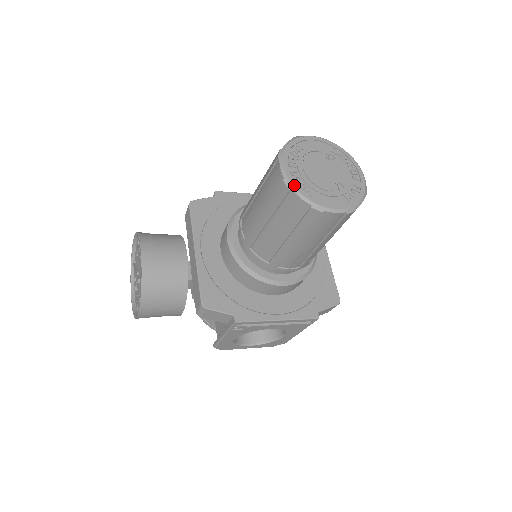
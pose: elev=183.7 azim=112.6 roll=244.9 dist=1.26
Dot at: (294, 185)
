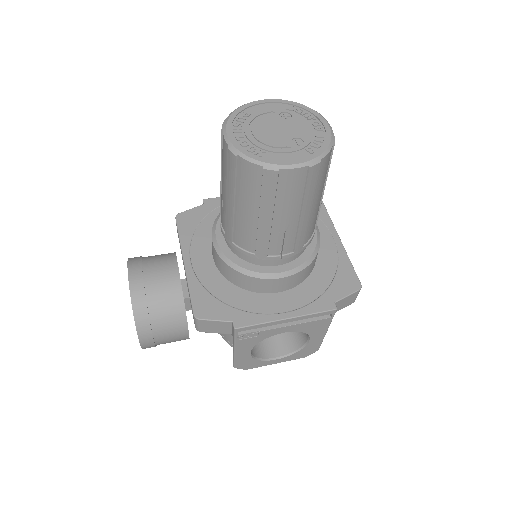
Dot at: (240, 150)
